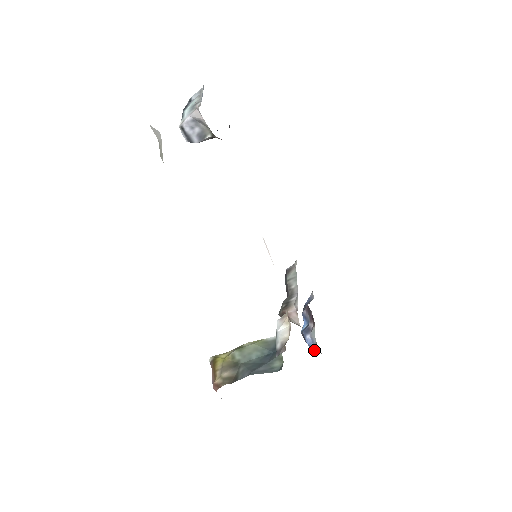
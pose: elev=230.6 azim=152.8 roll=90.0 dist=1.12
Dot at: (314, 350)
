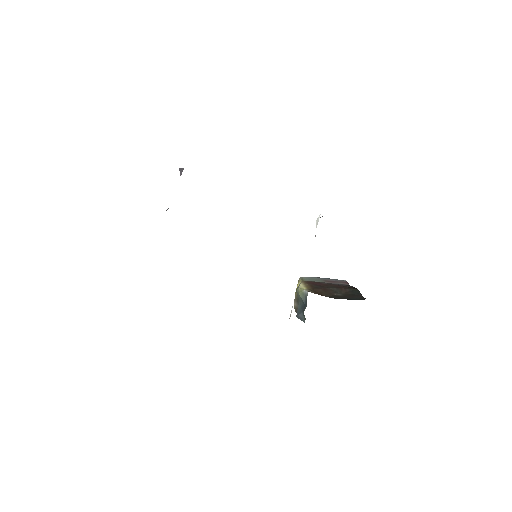
Dot at: occluded
